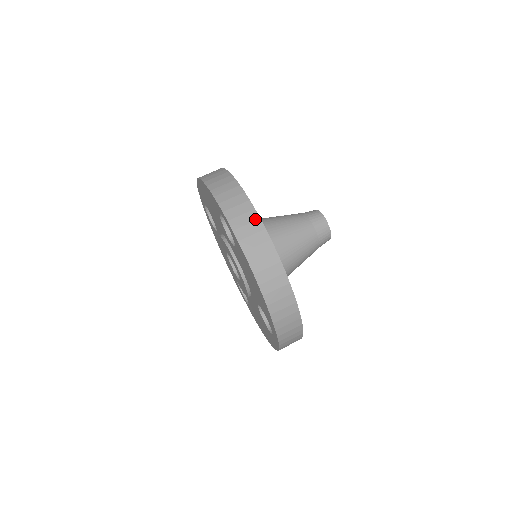
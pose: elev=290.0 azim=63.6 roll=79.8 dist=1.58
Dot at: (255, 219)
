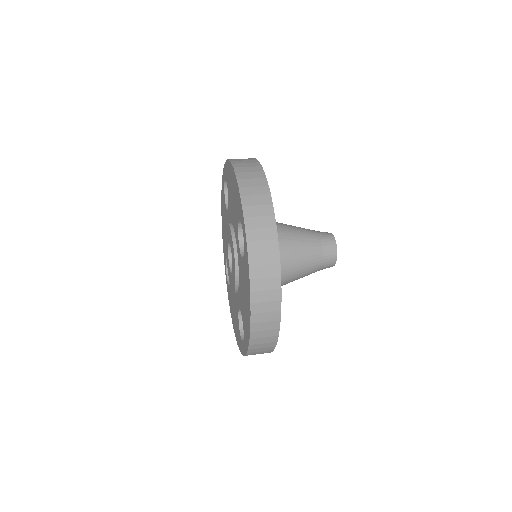
Dot at: occluded
